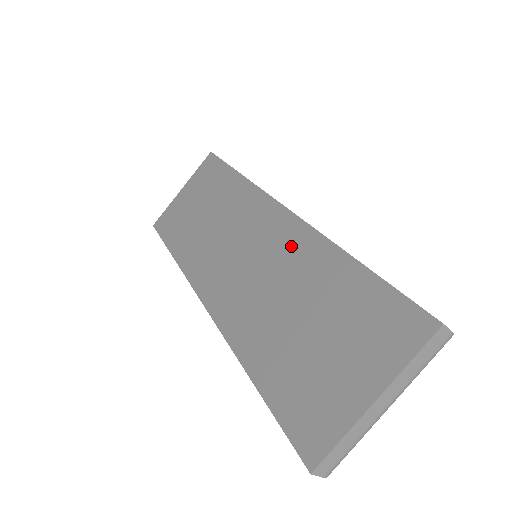
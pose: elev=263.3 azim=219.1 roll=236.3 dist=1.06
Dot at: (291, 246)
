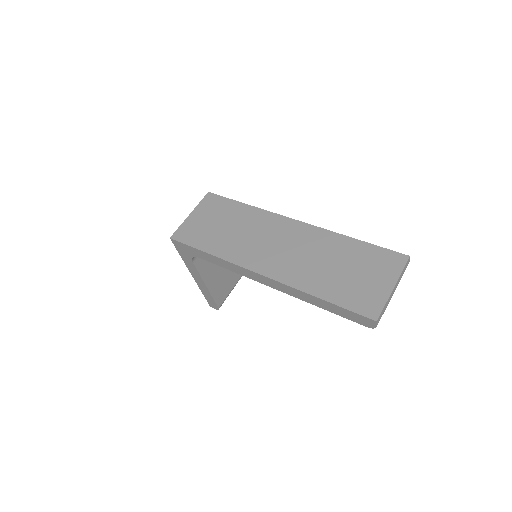
Dot at: (313, 238)
